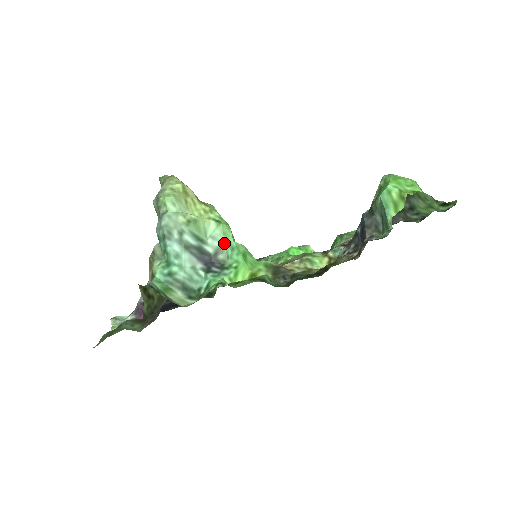
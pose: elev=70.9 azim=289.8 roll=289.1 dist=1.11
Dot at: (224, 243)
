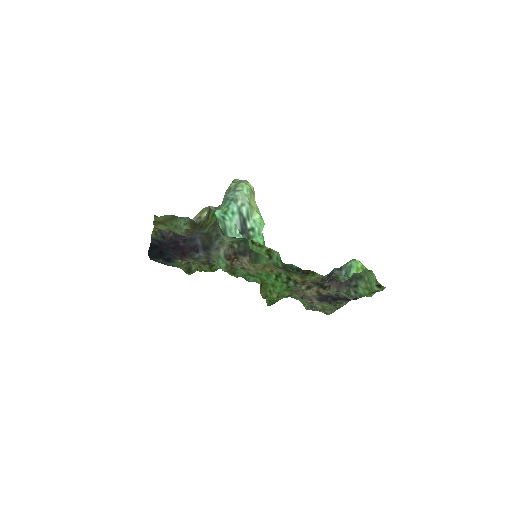
Dot at: (258, 228)
